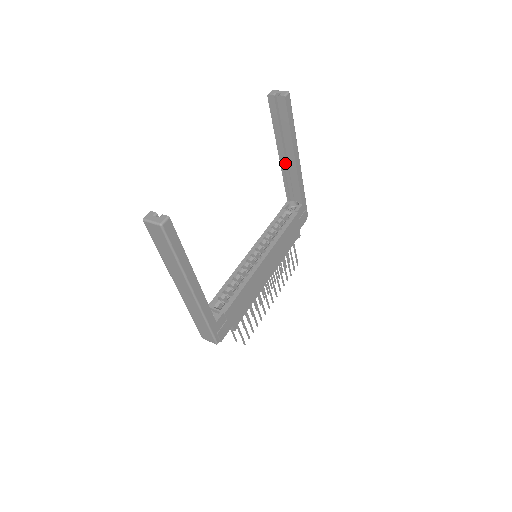
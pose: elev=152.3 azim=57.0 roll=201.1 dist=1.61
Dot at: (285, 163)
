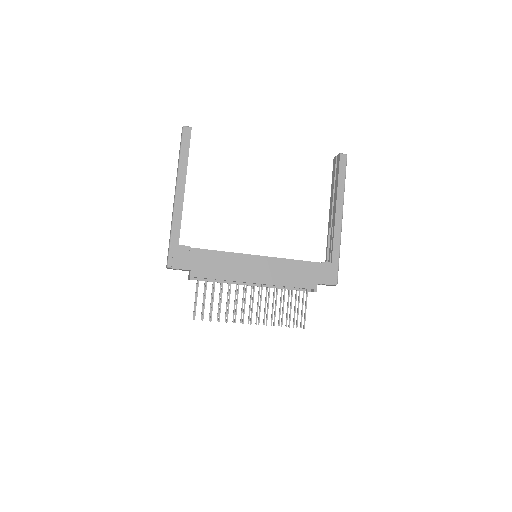
Dot at: (331, 218)
